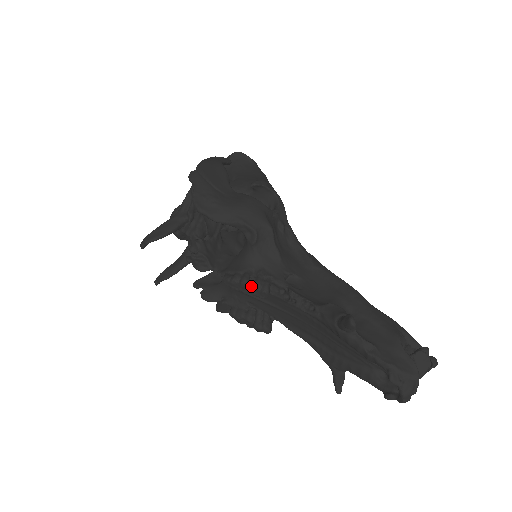
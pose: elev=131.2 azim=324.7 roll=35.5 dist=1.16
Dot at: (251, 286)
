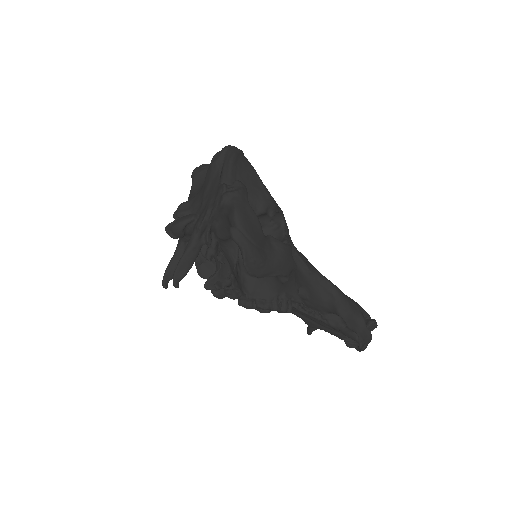
Dot at: (281, 311)
